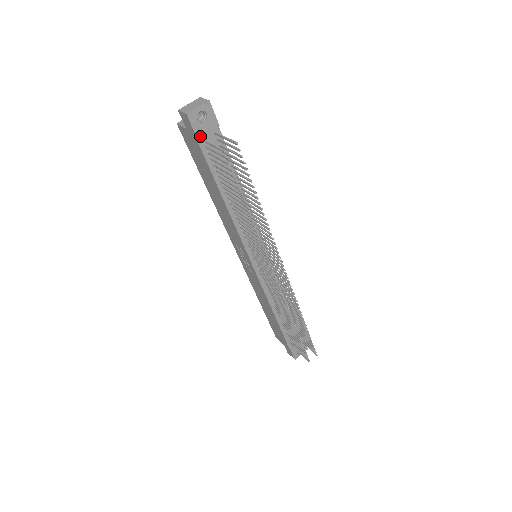
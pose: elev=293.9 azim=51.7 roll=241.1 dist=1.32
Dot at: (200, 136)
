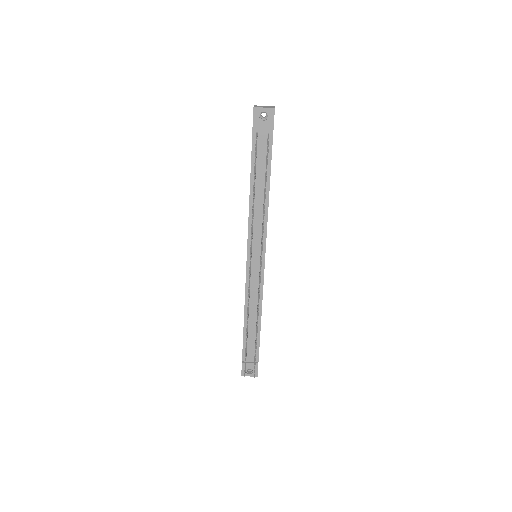
Dot at: (255, 128)
